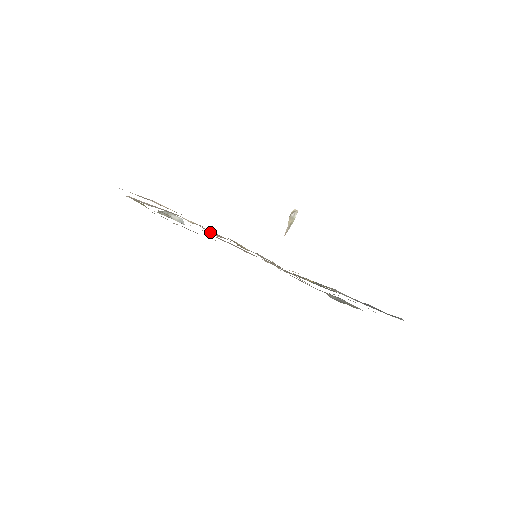
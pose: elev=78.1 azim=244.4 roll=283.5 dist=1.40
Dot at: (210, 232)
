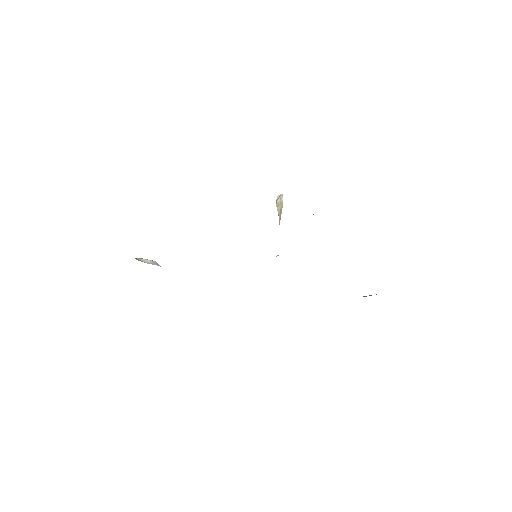
Dot at: occluded
